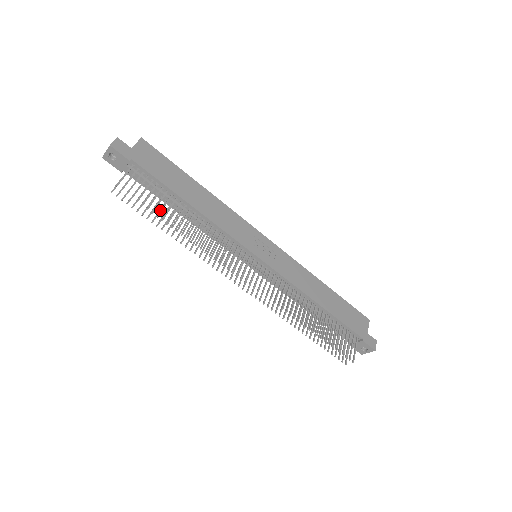
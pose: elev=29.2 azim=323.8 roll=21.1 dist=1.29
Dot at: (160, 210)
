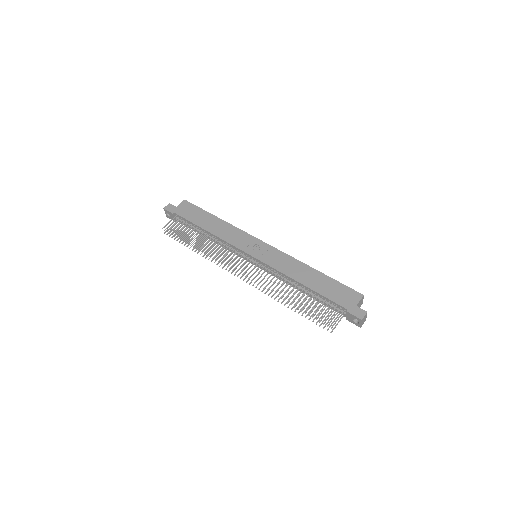
Dot at: (186, 237)
